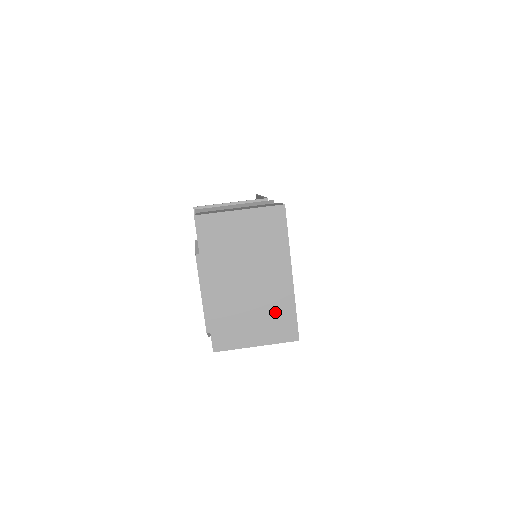
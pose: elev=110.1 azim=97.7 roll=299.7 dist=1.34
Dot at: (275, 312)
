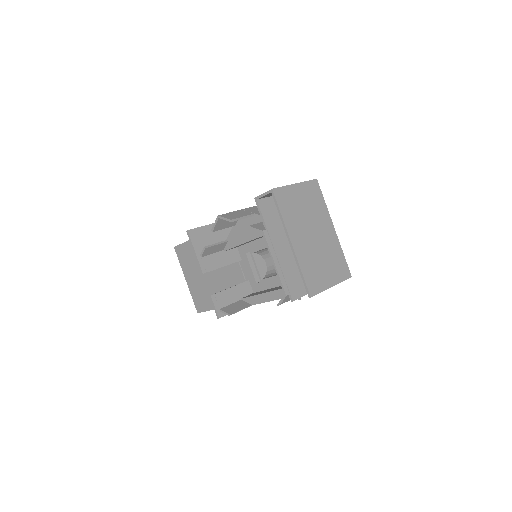
Dot at: (334, 257)
